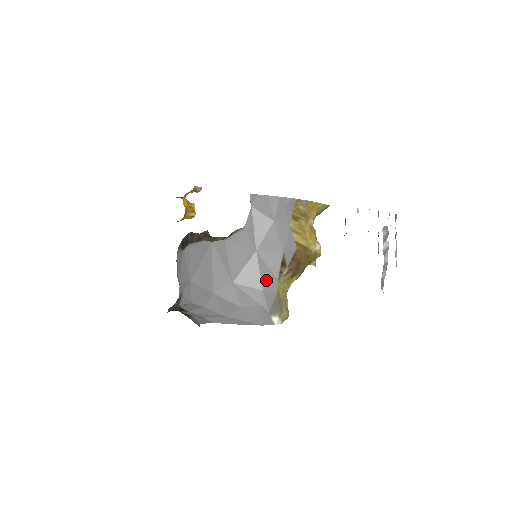
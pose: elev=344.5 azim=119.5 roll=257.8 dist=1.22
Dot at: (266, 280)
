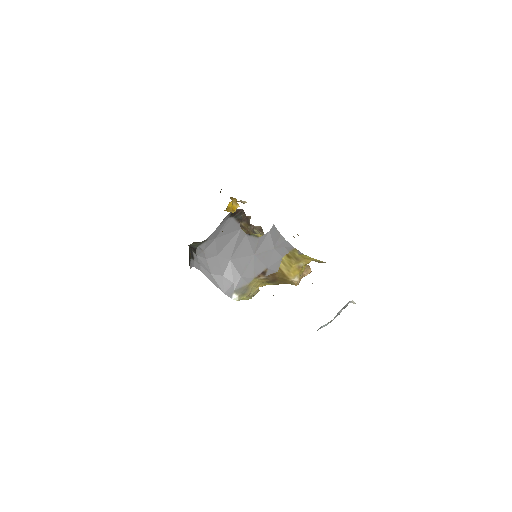
Dot at: (247, 273)
